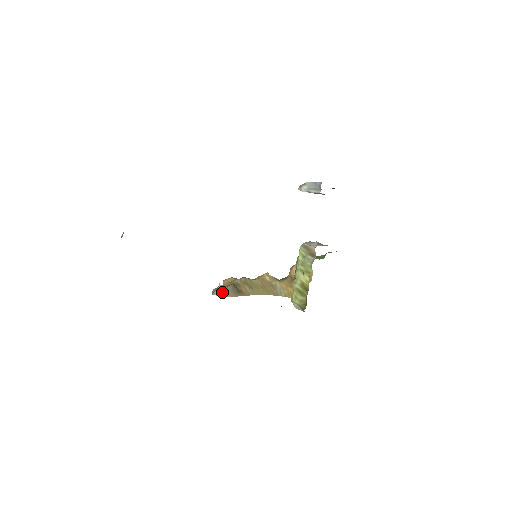
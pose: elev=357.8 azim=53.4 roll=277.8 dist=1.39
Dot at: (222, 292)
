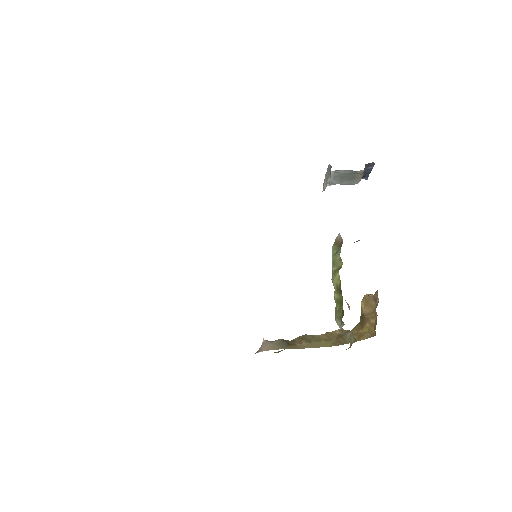
Dot at: (265, 347)
